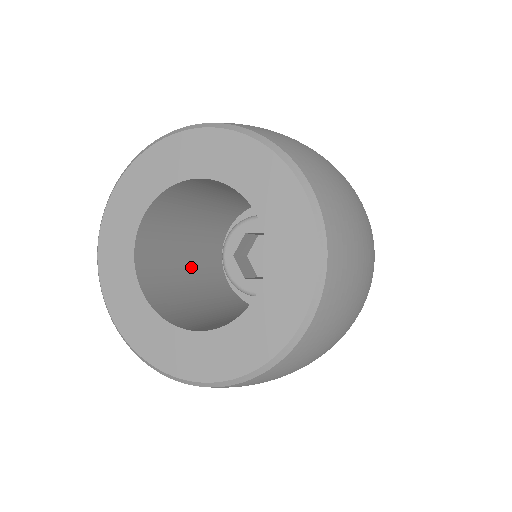
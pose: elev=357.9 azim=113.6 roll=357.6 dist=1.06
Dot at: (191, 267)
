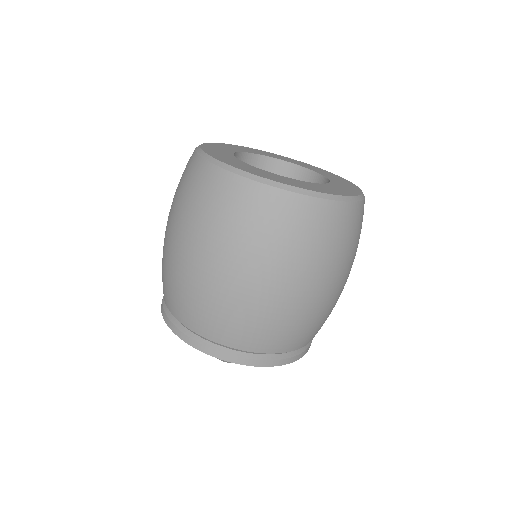
Dot at: occluded
